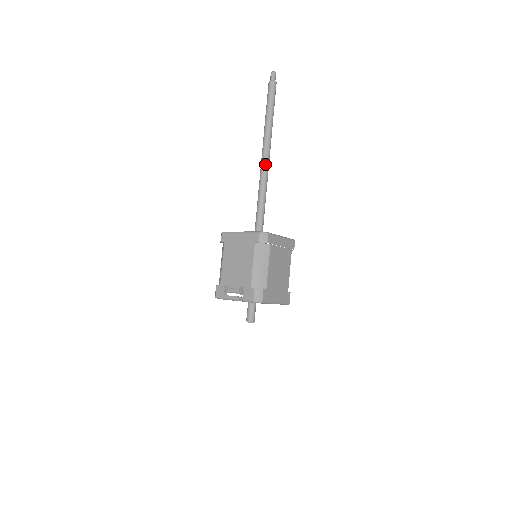
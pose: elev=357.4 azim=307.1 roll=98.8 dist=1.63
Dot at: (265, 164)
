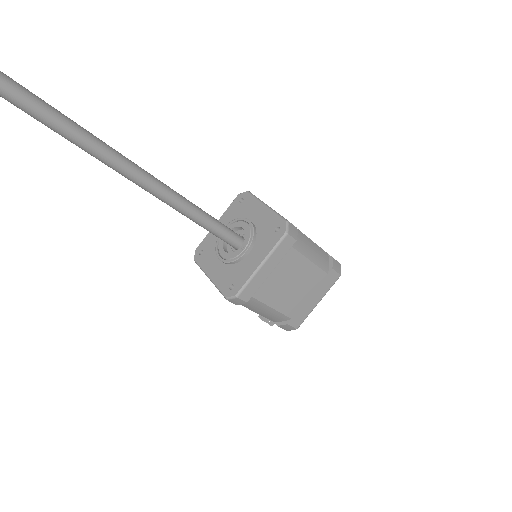
Dot at: (142, 187)
